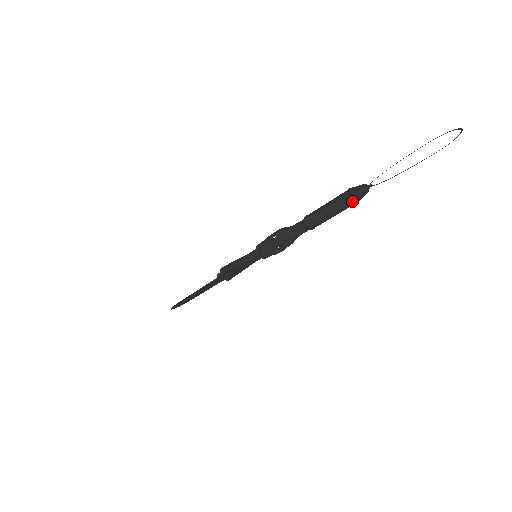
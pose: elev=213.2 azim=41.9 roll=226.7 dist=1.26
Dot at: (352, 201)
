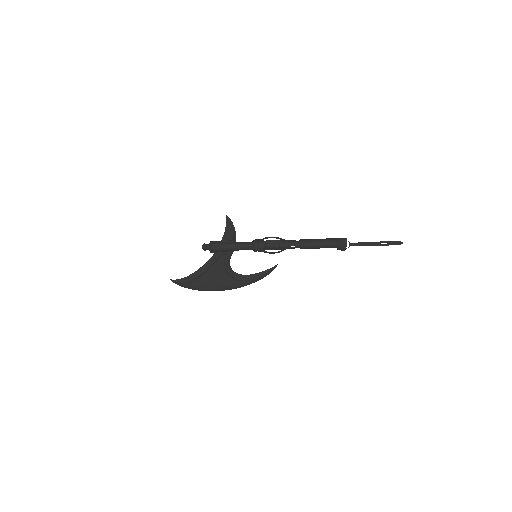
Dot at: occluded
